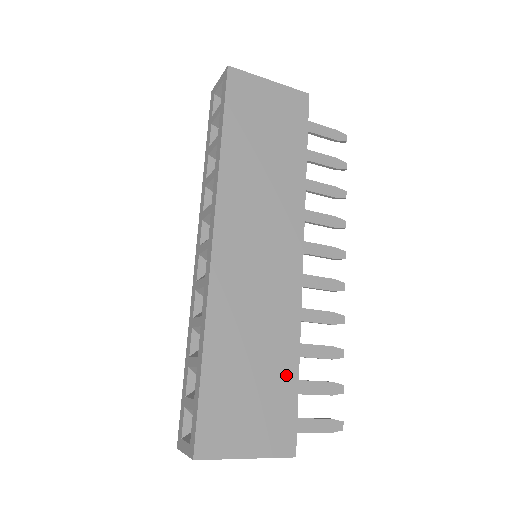
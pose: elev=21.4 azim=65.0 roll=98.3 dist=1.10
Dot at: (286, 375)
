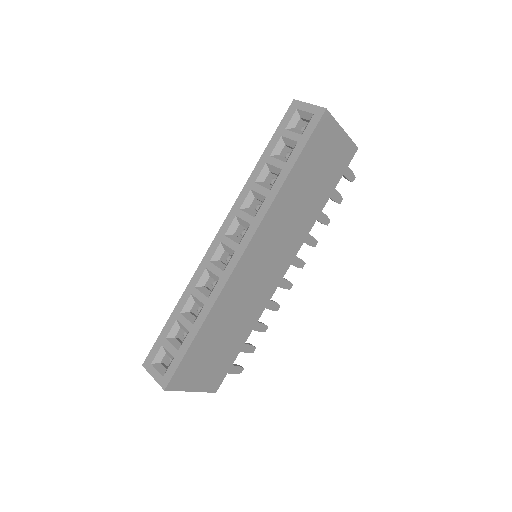
Dot at: (236, 346)
